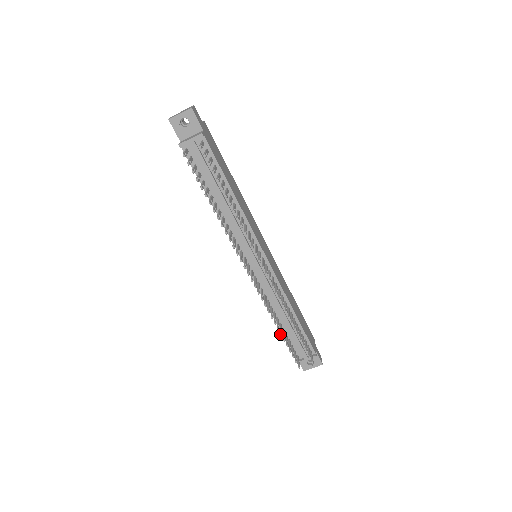
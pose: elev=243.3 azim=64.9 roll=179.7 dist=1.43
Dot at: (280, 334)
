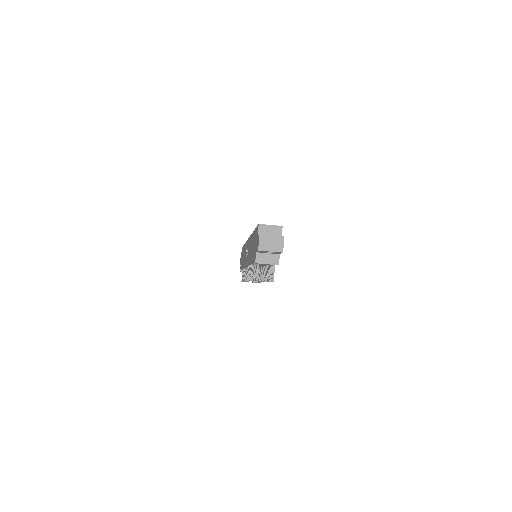
Dot at: (243, 281)
